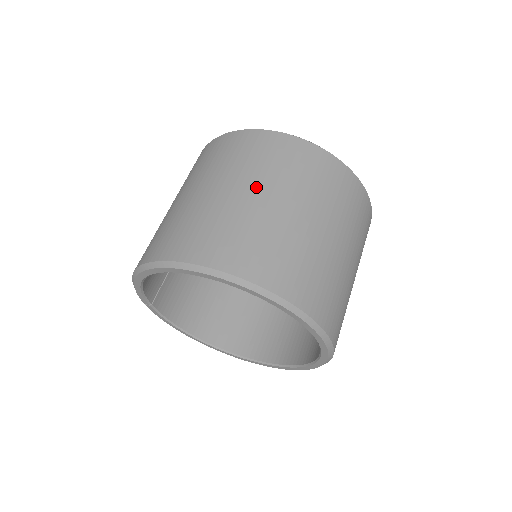
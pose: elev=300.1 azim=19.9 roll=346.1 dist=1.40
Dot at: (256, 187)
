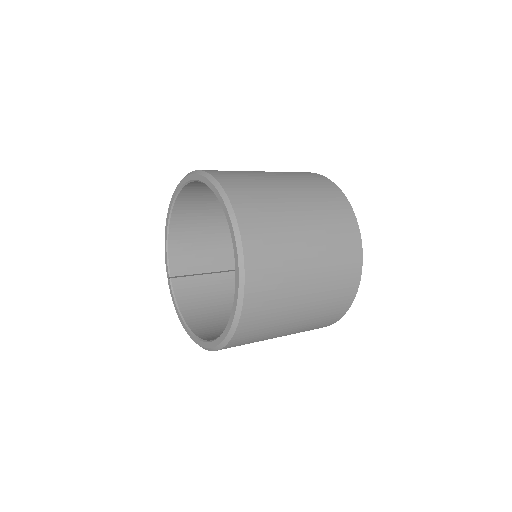
Dot at: occluded
